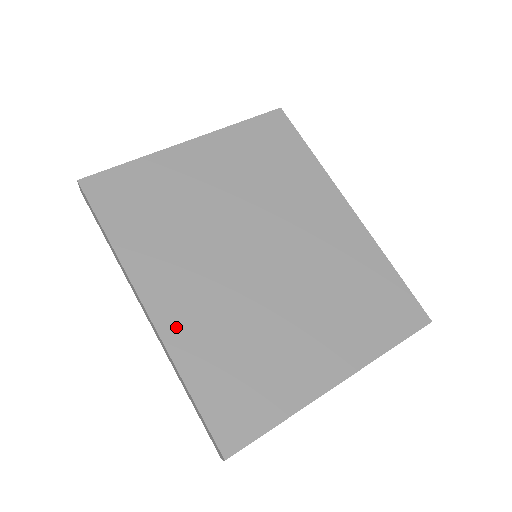
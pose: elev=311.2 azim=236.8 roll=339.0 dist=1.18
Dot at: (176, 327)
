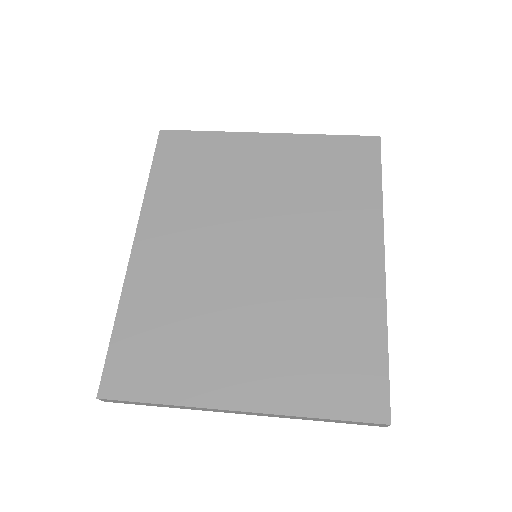
Dot at: (143, 273)
